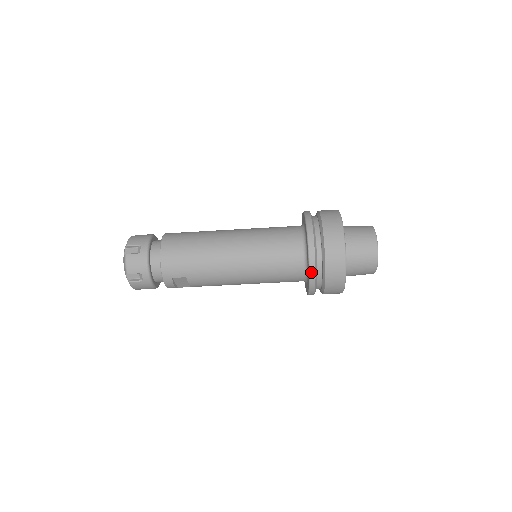
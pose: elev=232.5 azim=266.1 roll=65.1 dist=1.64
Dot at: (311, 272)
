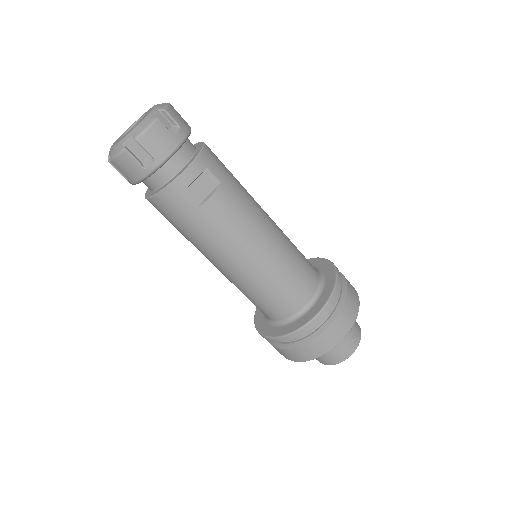
Dot at: (338, 283)
